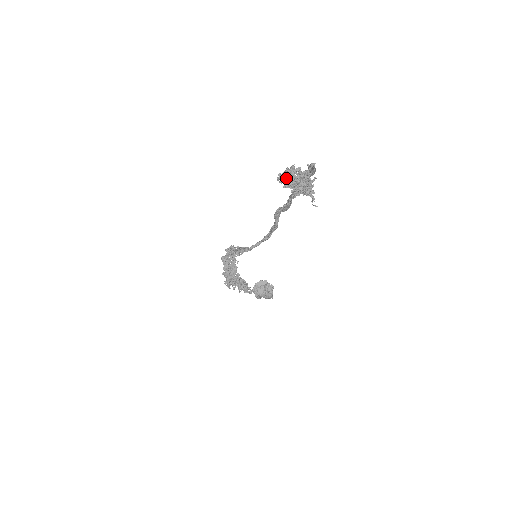
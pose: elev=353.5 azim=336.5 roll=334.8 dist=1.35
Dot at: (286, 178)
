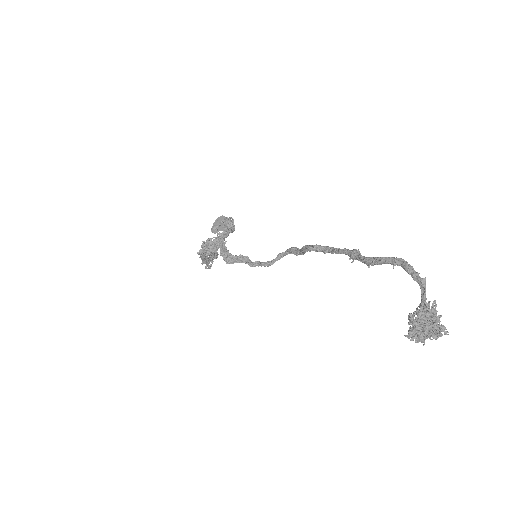
Dot at: (423, 340)
